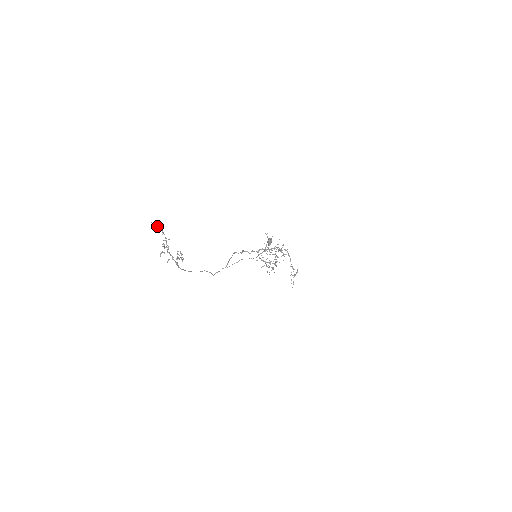
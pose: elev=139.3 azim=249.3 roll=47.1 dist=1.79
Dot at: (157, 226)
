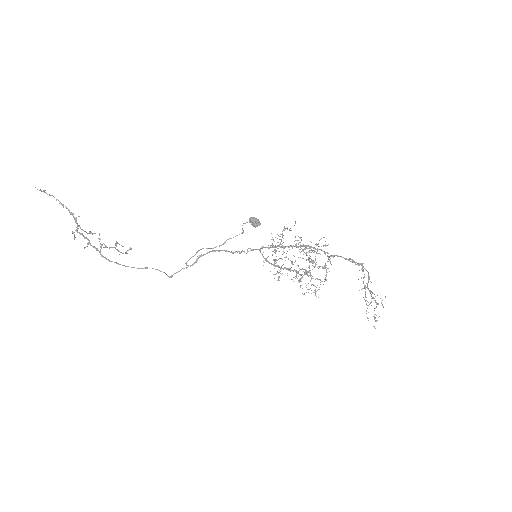
Dot at: (50, 195)
